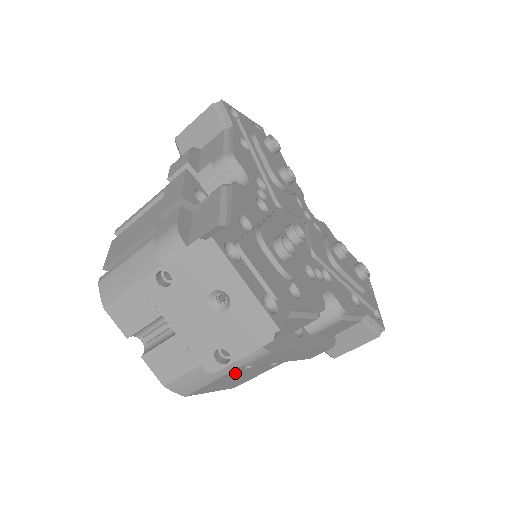
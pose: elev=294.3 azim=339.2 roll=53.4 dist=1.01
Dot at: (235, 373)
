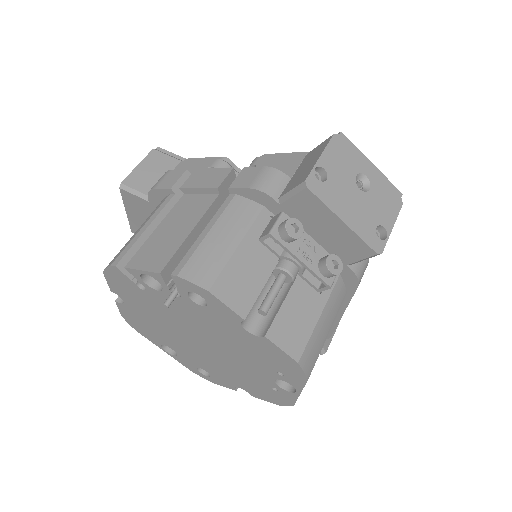
Dot at: occluded
